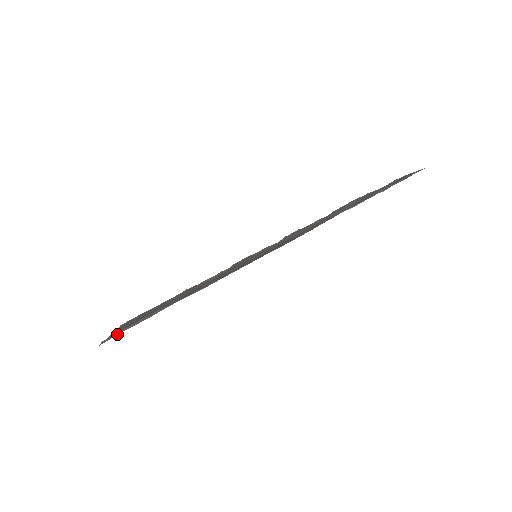
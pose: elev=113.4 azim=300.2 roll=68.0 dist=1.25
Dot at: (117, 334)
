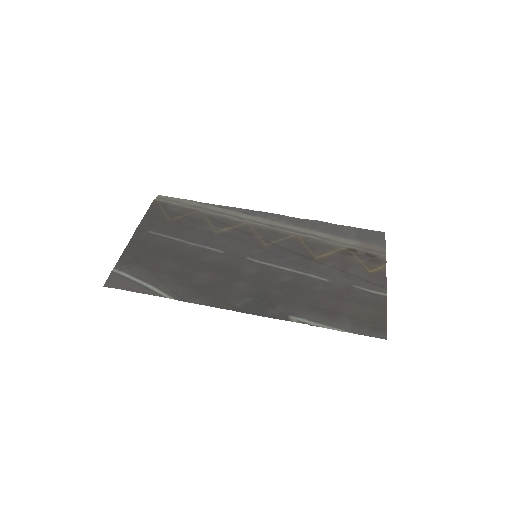
Dot at: (117, 286)
